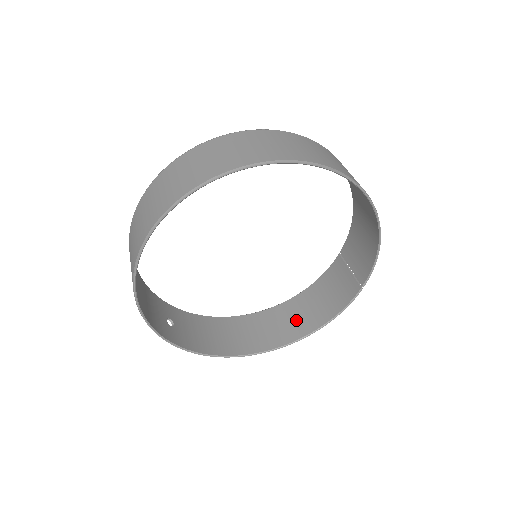
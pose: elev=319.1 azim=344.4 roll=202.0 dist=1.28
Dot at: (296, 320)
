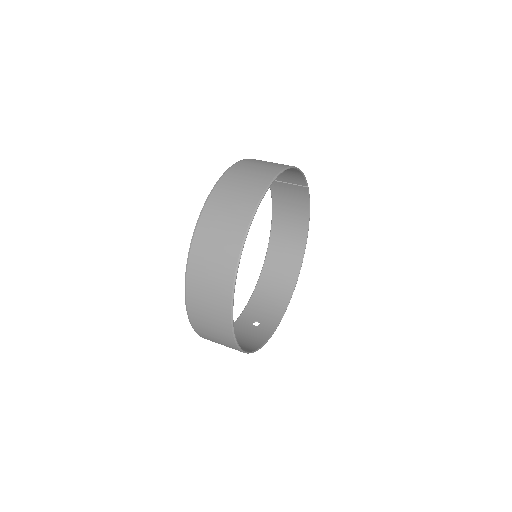
Dot at: (291, 232)
